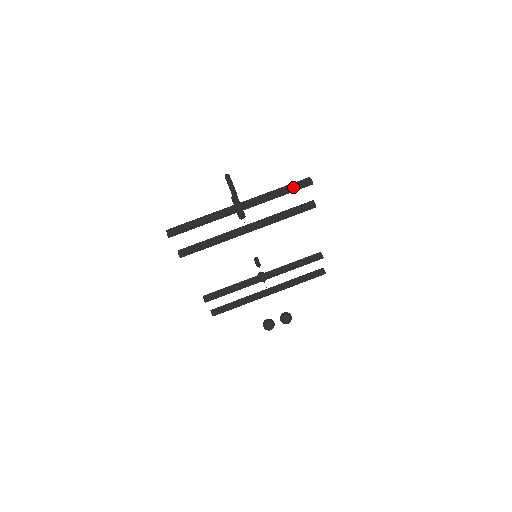
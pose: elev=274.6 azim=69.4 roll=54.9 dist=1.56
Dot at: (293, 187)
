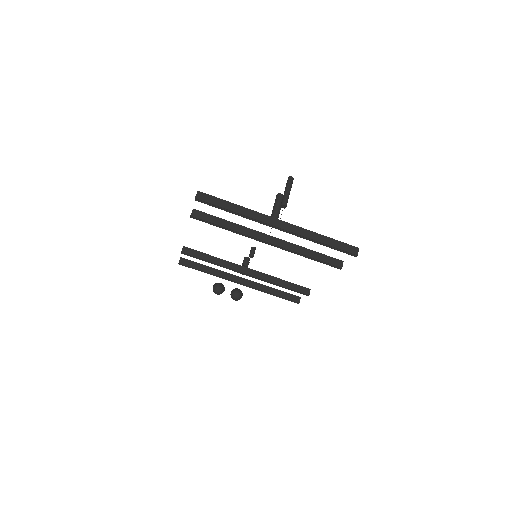
Dot at: (338, 246)
